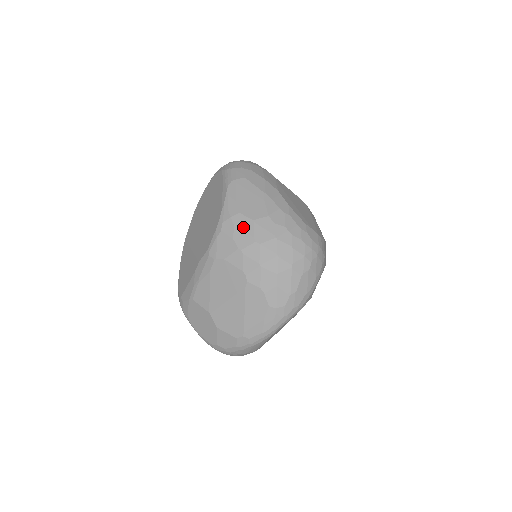
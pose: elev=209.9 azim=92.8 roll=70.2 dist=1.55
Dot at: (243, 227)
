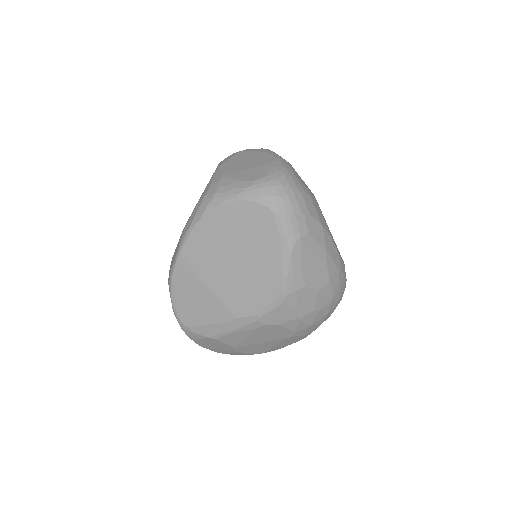
Dot at: (307, 299)
